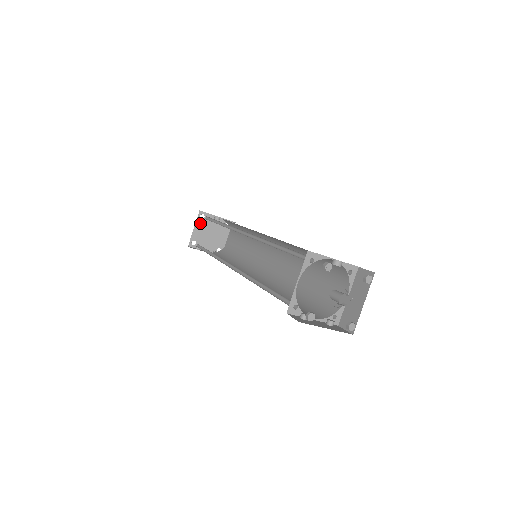
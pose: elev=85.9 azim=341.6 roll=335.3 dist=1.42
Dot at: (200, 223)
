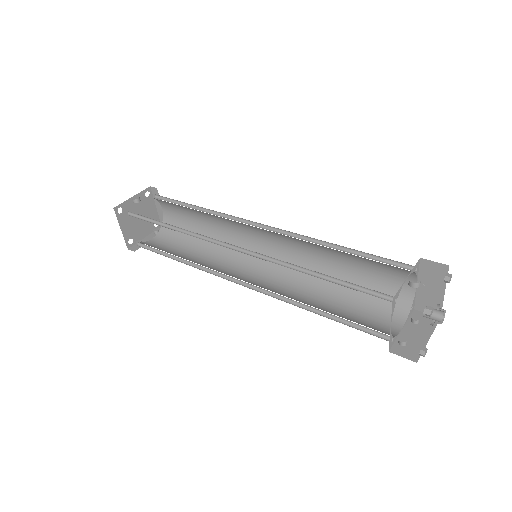
Dot at: (122, 219)
